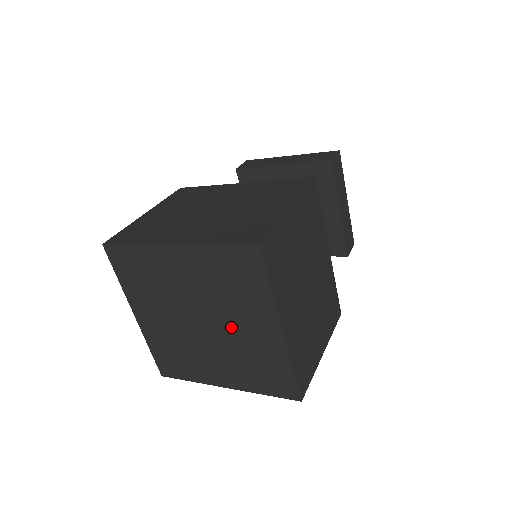
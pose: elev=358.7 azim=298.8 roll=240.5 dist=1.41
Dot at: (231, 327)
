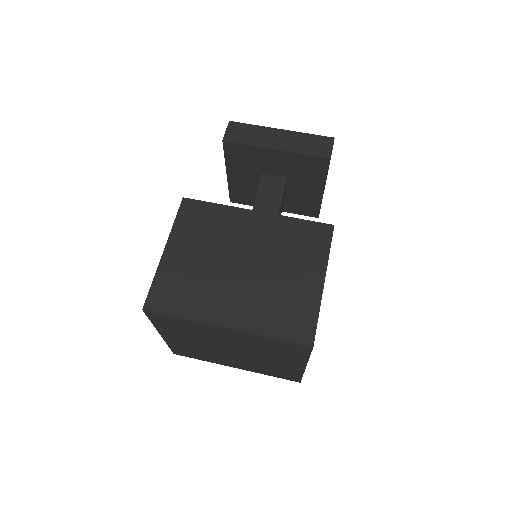
Dot at: (260, 358)
